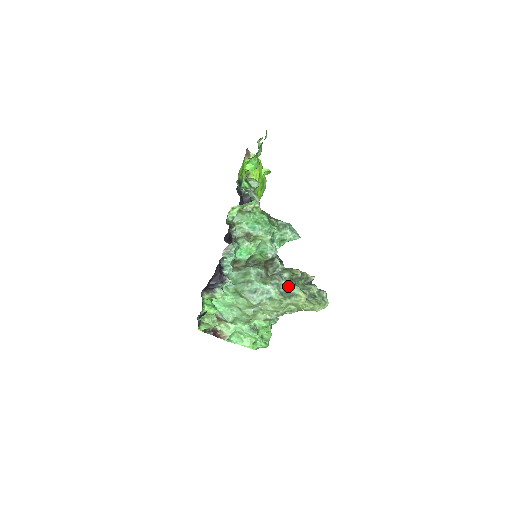
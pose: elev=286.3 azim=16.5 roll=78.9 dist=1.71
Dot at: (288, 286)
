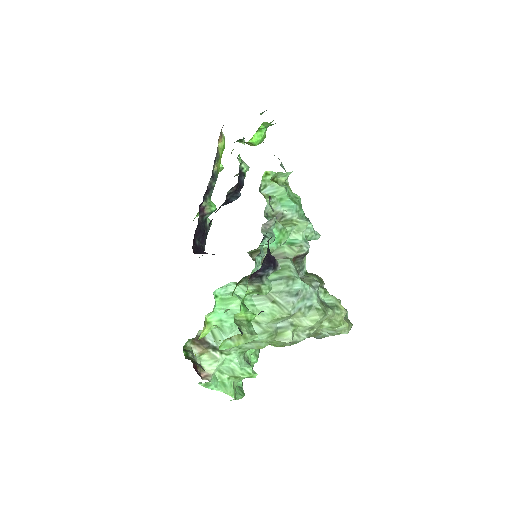
Dot at: (324, 294)
